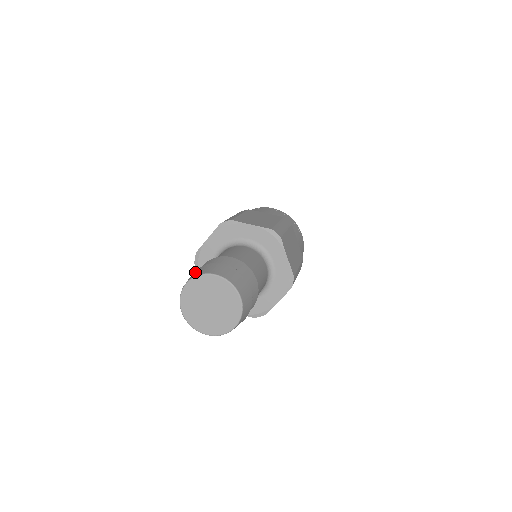
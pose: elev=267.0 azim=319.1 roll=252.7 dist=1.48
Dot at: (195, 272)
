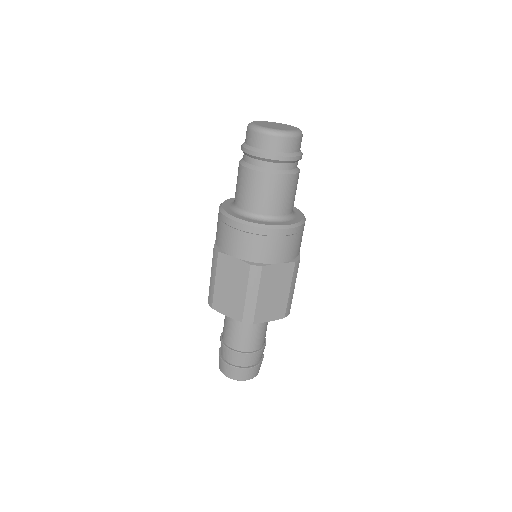
Dot at: occluded
